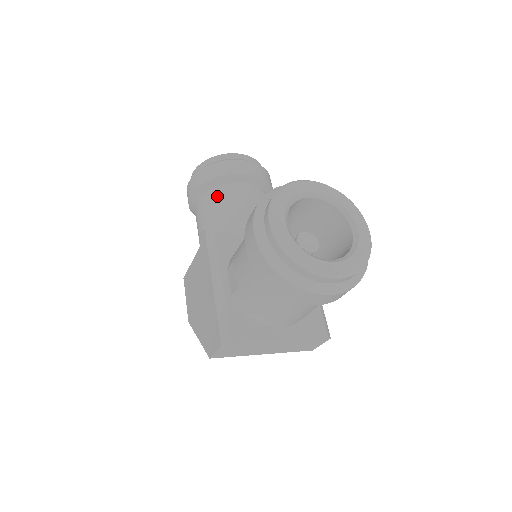
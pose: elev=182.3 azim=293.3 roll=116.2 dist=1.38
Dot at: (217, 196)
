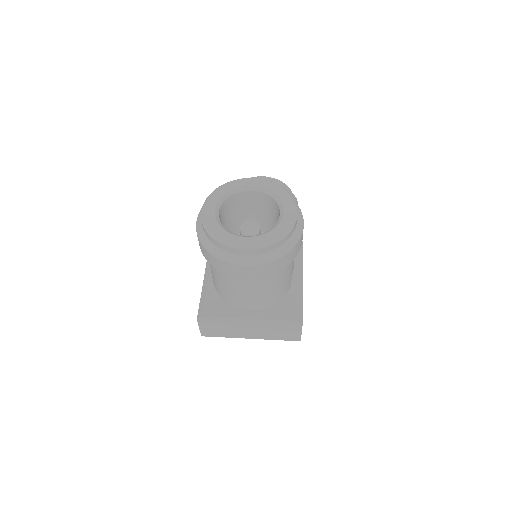
Dot at: occluded
